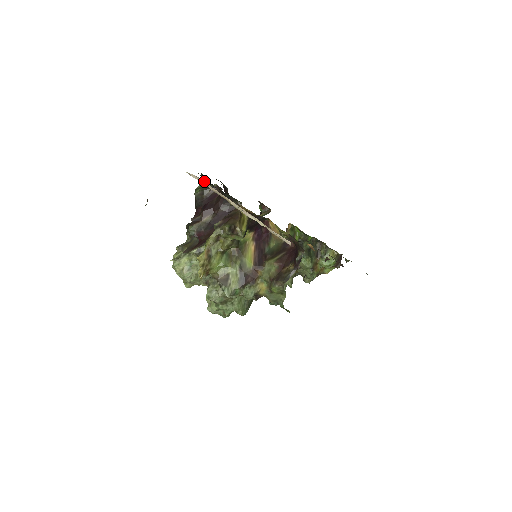
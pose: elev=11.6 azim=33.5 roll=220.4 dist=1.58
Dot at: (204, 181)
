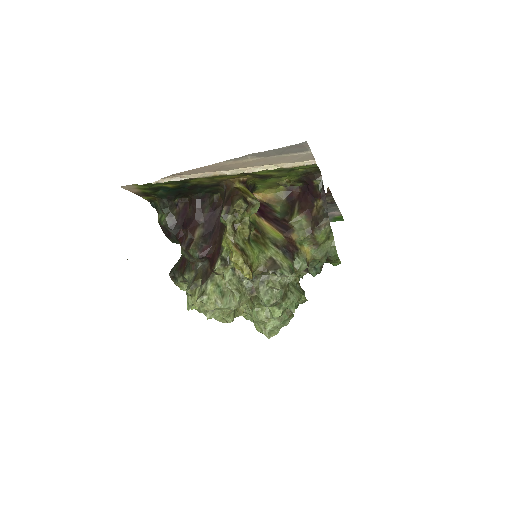
Dot at: (181, 175)
